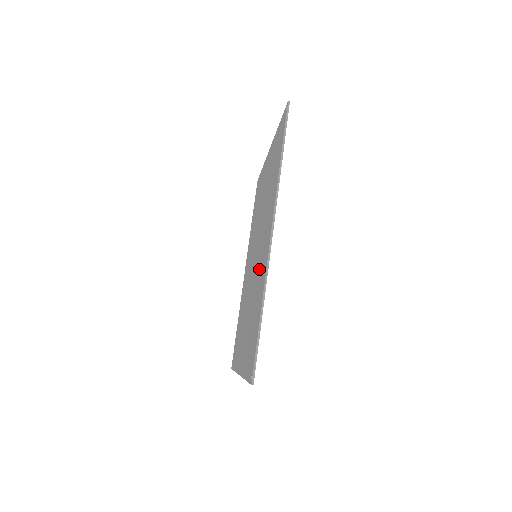
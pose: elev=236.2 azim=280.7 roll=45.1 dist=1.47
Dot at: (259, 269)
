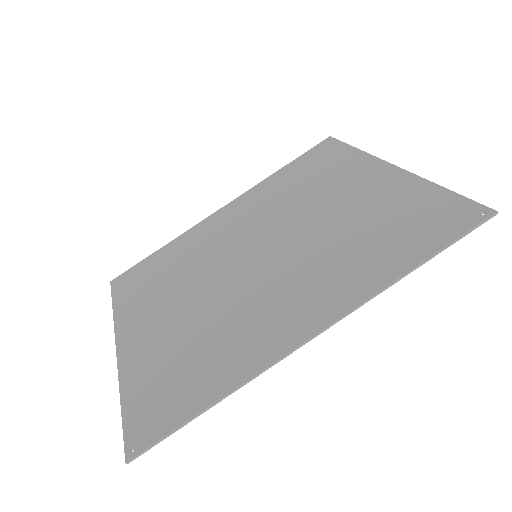
Dot at: (252, 312)
